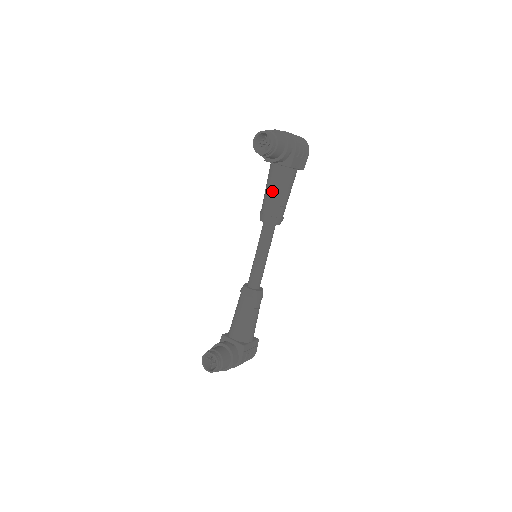
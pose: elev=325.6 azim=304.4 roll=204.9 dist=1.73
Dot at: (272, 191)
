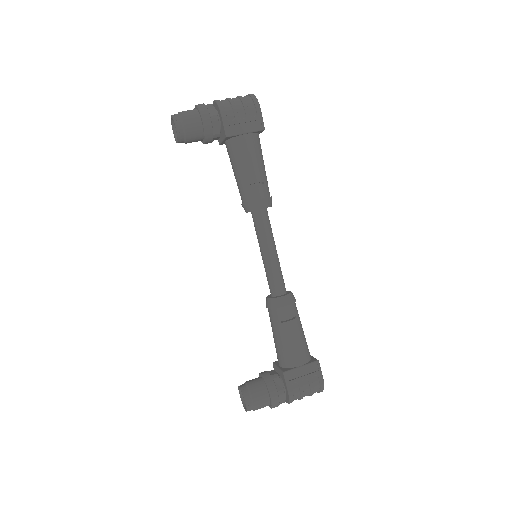
Dot at: (234, 174)
